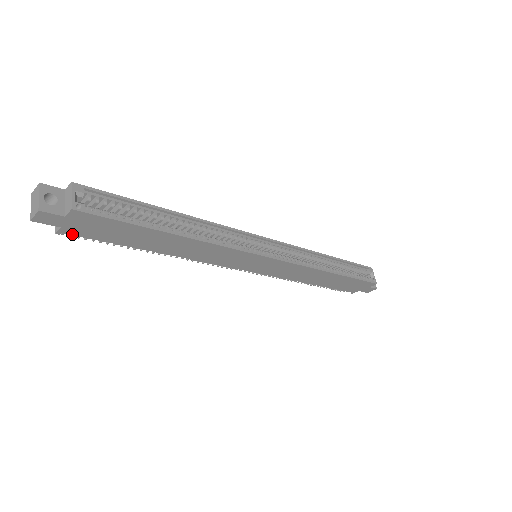
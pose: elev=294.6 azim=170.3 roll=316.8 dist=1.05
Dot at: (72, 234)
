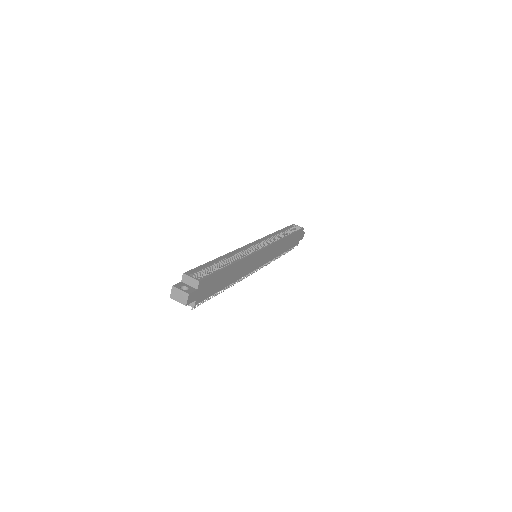
Dot at: (199, 302)
